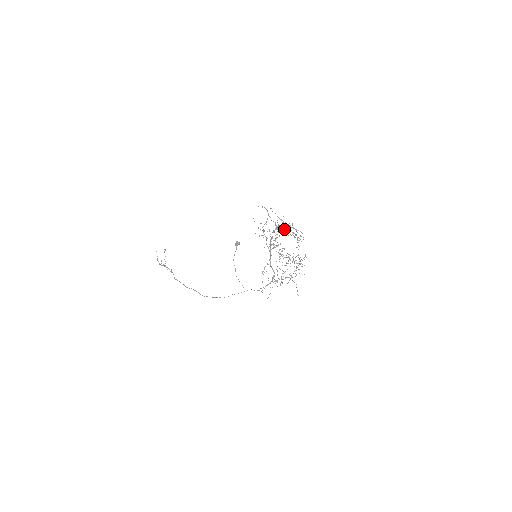
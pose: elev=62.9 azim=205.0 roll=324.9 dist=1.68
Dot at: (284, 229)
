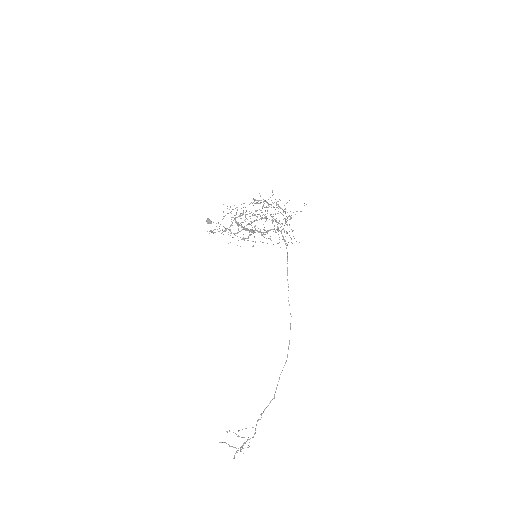
Dot at: occluded
